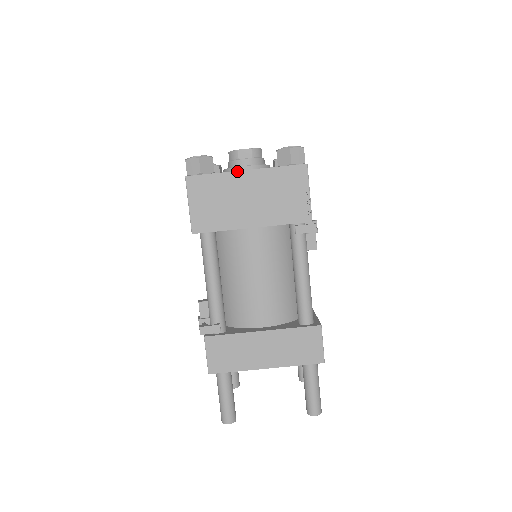
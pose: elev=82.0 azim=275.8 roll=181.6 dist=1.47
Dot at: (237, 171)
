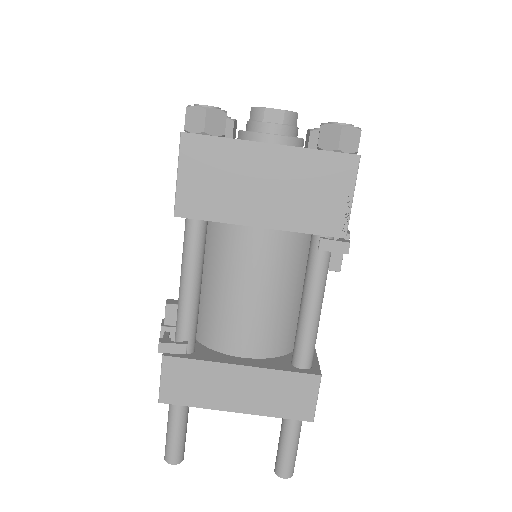
Dot at: (257, 142)
